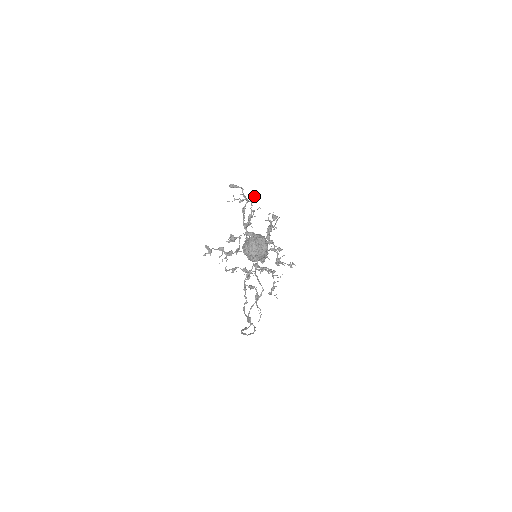
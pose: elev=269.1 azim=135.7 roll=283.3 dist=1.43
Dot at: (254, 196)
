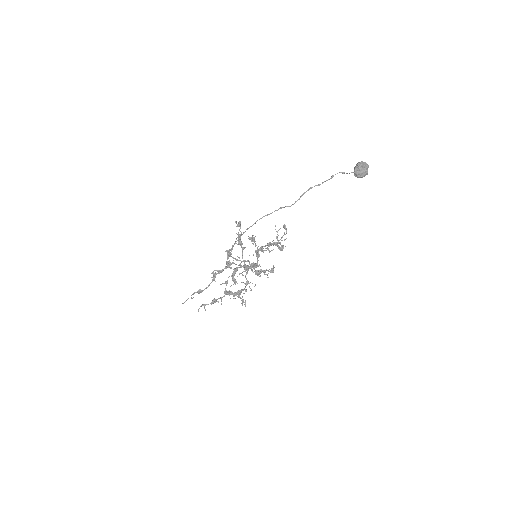
Dot at: occluded
